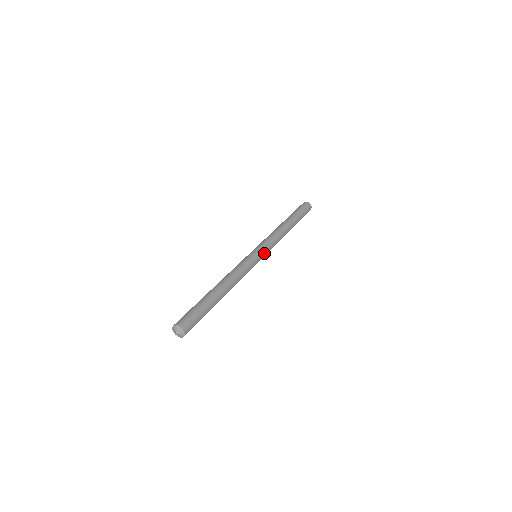
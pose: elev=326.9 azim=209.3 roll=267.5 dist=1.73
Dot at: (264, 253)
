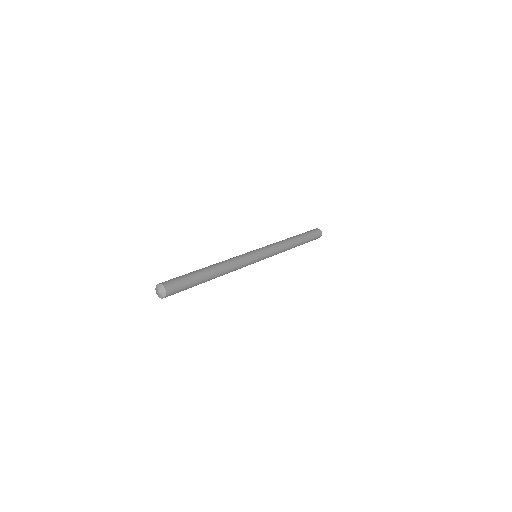
Dot at: (264, 252)
